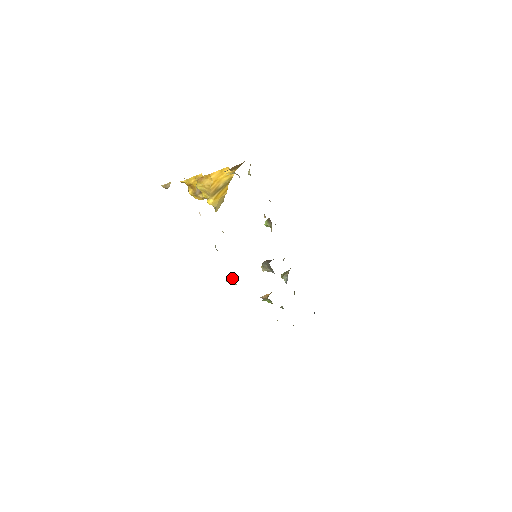
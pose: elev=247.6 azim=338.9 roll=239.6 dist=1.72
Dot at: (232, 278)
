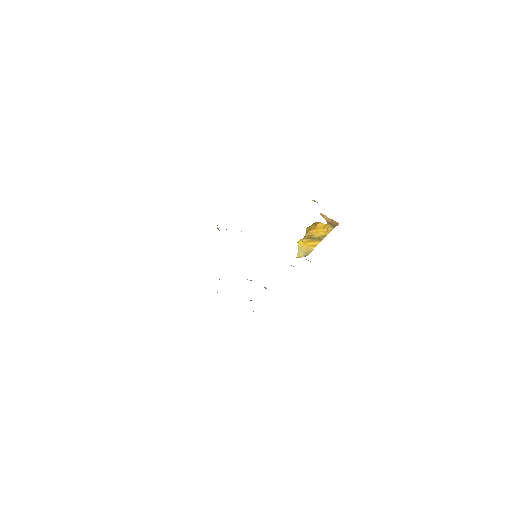
Dot at: occluded
